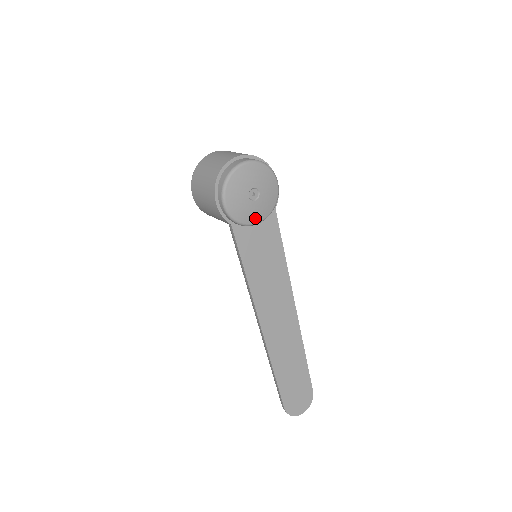
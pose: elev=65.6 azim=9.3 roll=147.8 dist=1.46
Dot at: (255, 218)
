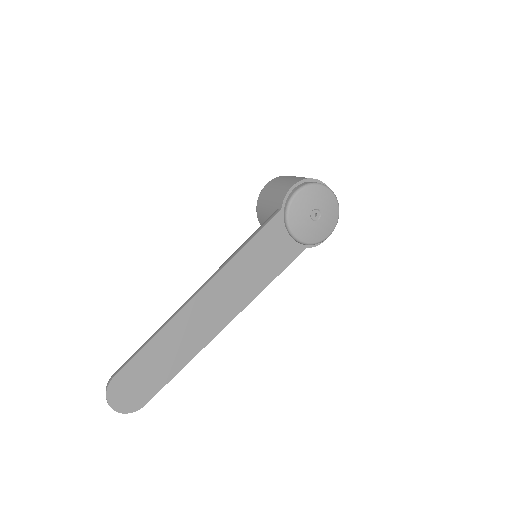
Dot at: (296, 228)
